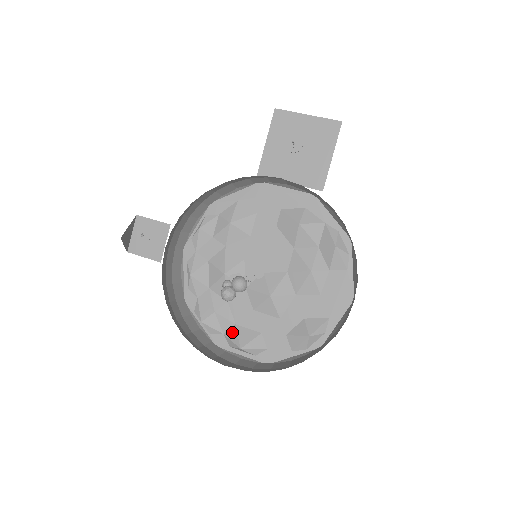
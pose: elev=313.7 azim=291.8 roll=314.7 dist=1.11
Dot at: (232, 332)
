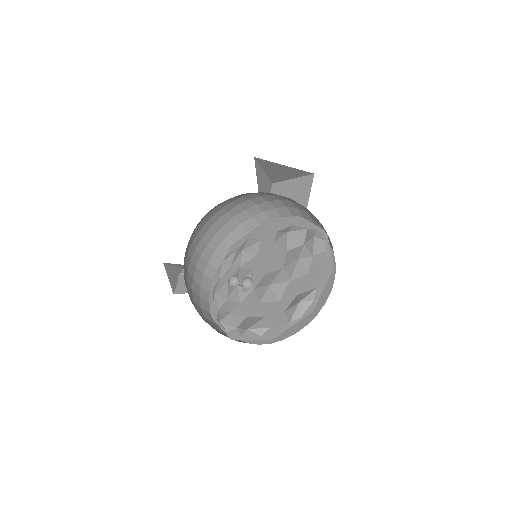
Dot at: (243, 323)
